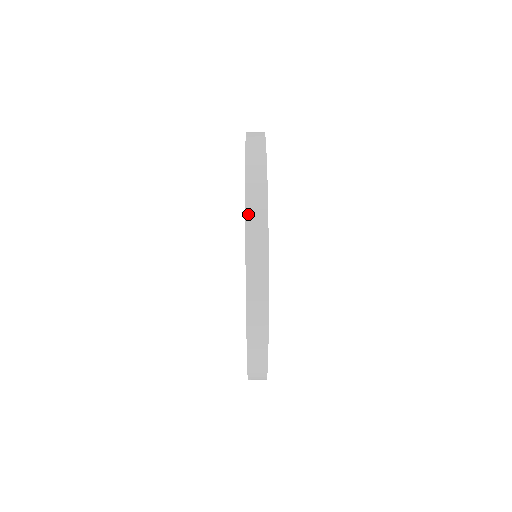
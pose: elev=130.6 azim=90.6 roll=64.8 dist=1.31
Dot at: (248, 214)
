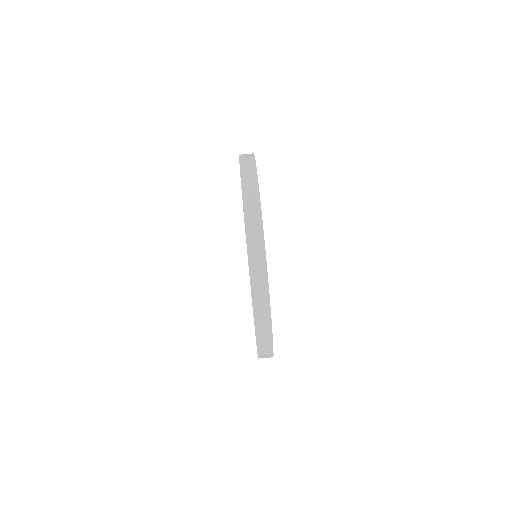
Dot at: (259, 353)
